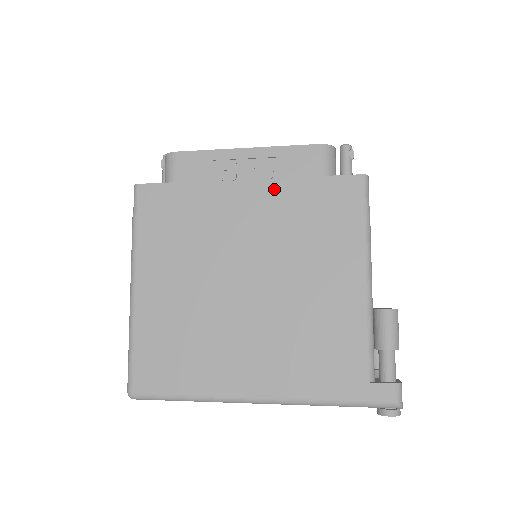
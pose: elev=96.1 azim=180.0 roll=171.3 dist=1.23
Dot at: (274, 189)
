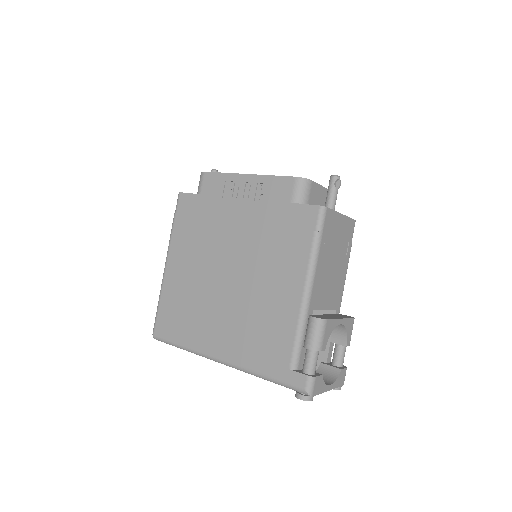
Dot at: (258, 208)
